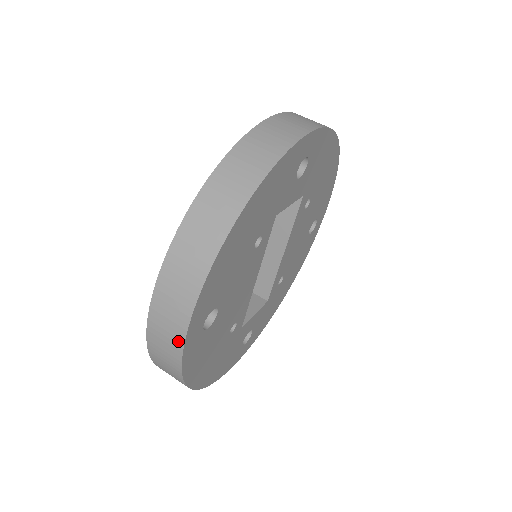
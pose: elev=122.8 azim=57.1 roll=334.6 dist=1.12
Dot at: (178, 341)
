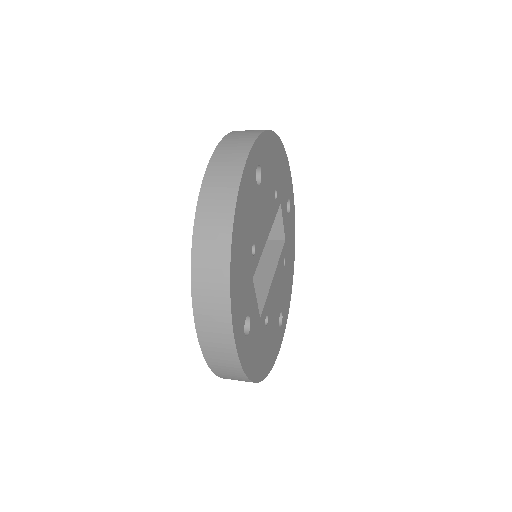
Dot at: (247, 144)
